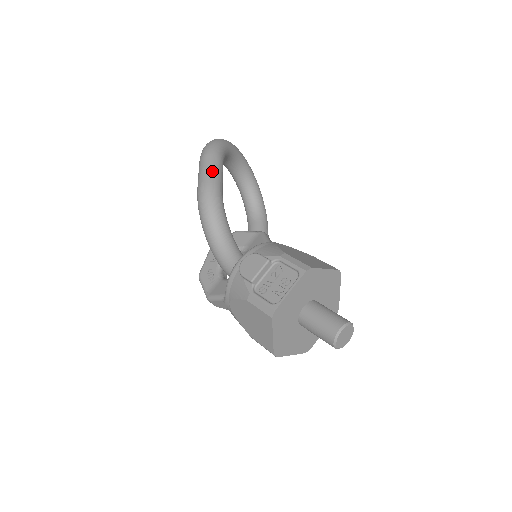
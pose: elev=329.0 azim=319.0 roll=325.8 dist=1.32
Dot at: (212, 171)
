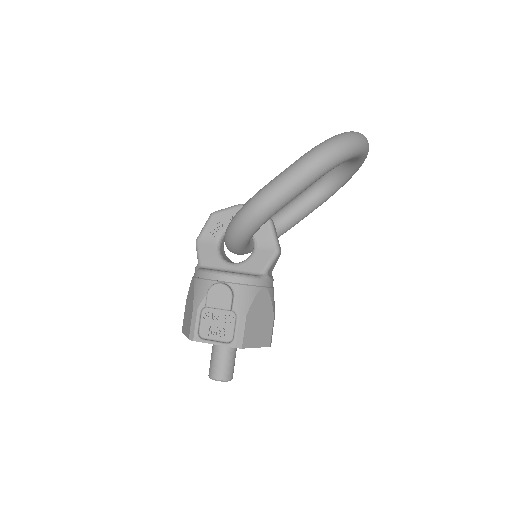
Dot at: (290, 191)
